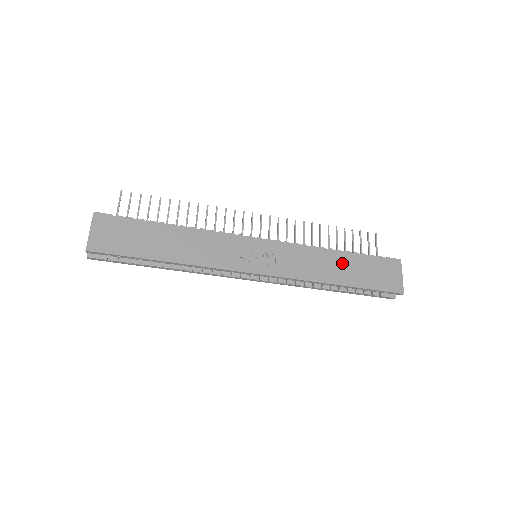
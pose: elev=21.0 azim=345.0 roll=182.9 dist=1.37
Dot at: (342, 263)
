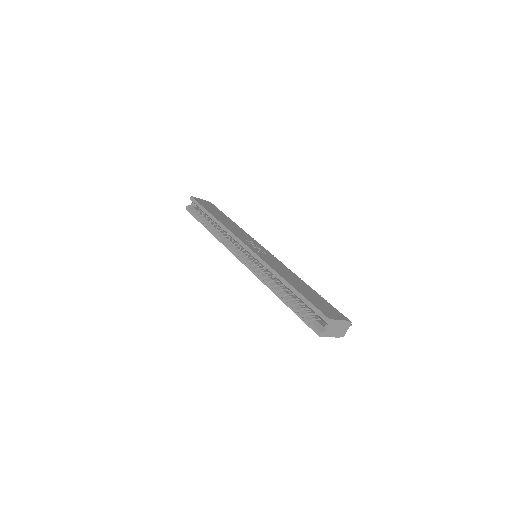
Dot at: (303, 285)
